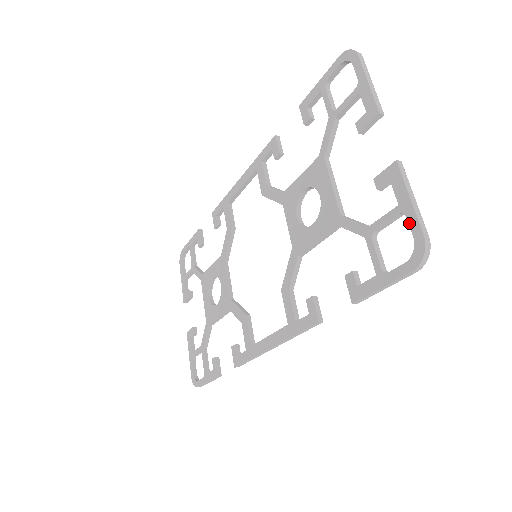
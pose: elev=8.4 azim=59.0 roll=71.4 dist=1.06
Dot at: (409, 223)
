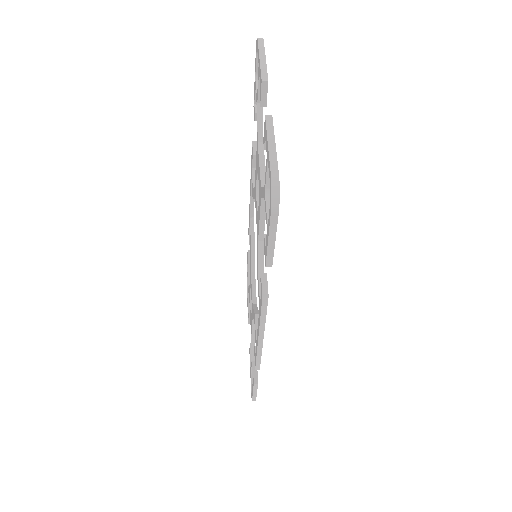
Dot at: (268, 167)
